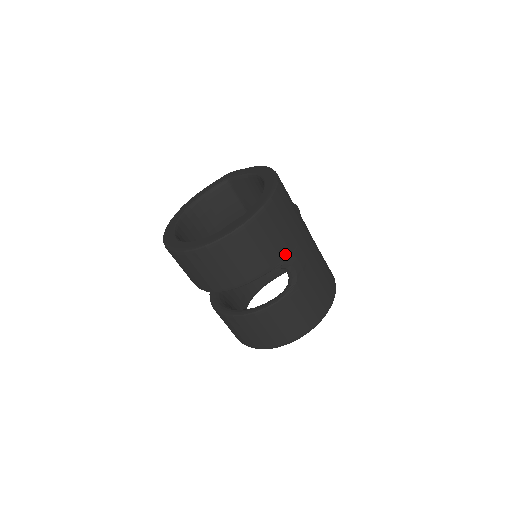
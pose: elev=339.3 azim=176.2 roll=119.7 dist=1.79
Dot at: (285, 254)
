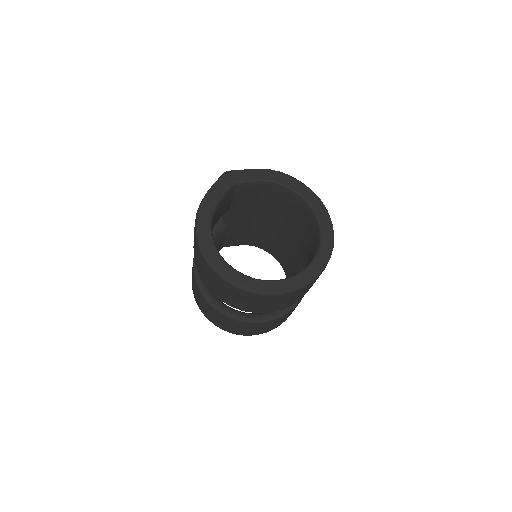
Dot at: occluded
